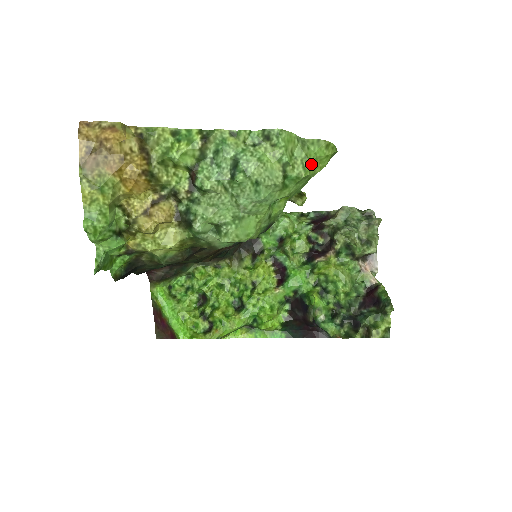
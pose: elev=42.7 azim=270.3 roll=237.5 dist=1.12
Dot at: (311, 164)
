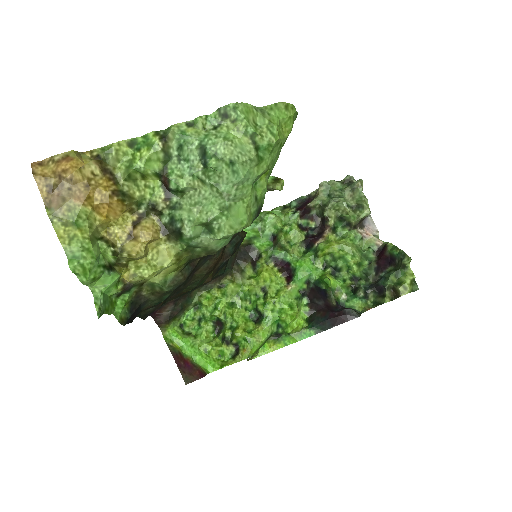
Dot at: (277, 128)
